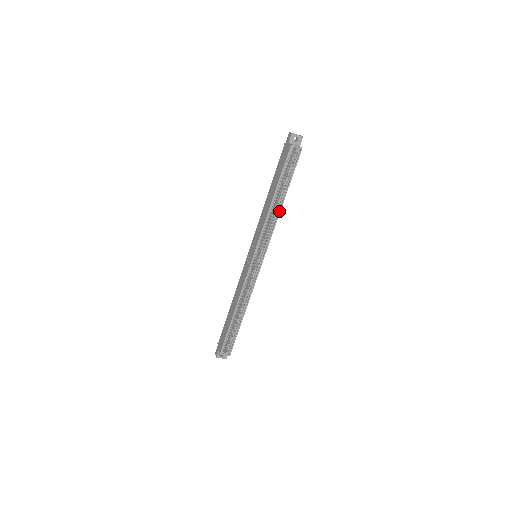
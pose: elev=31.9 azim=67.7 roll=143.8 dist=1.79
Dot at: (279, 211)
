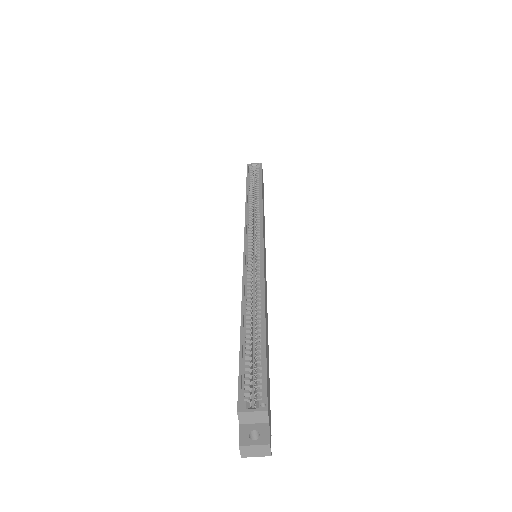
Dot at: (260, 200)
